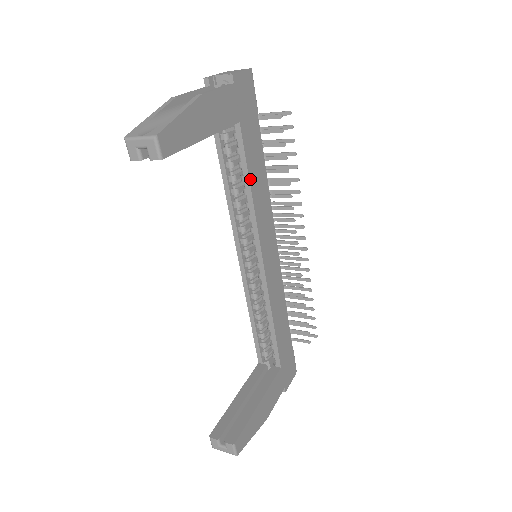
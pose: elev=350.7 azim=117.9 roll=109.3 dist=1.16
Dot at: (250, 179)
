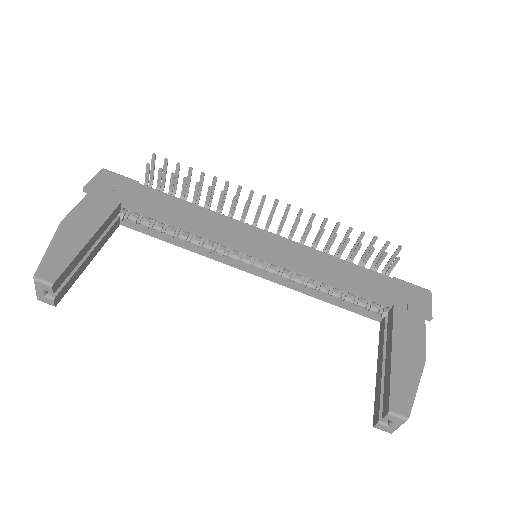
Dot at: (173, 221)
